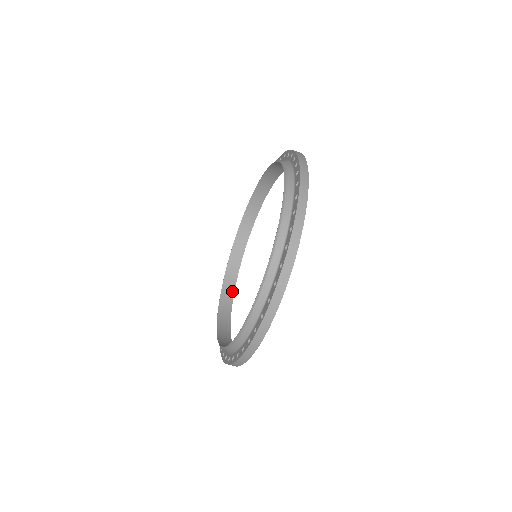
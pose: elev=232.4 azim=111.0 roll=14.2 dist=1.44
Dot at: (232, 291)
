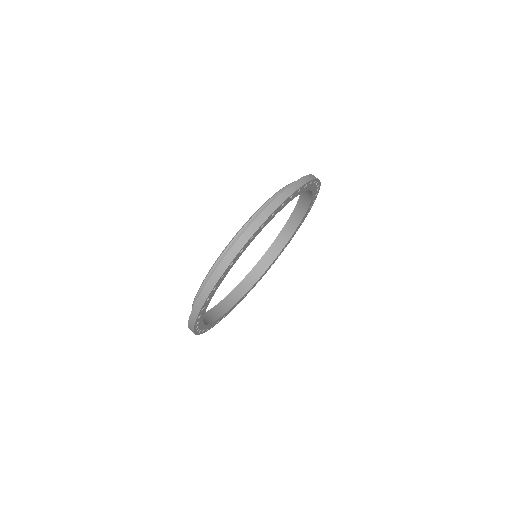
Dot at: (211, 321)
